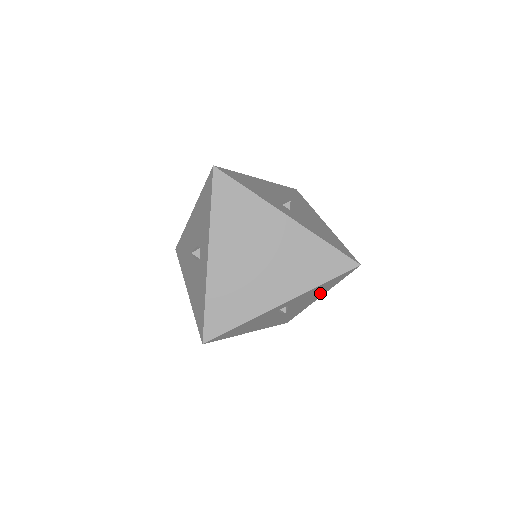
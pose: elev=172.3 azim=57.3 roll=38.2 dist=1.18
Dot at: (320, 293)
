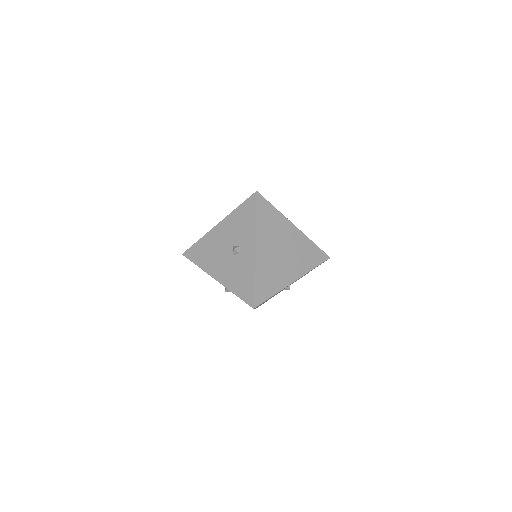
Dot at: occluded
